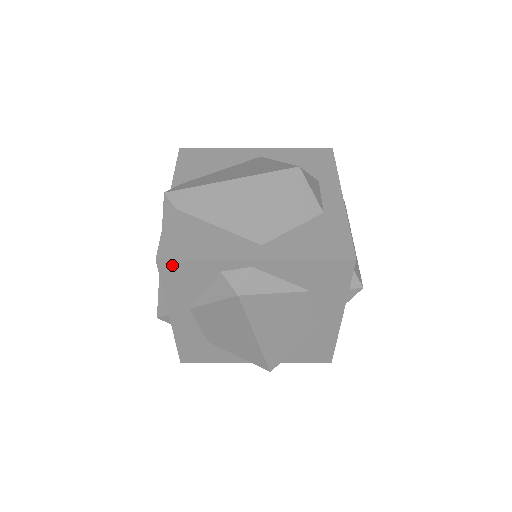
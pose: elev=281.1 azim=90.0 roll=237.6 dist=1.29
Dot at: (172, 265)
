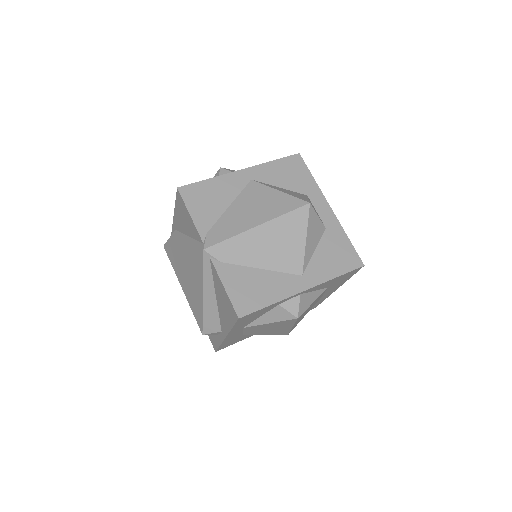
Dot at: (248, 316)
